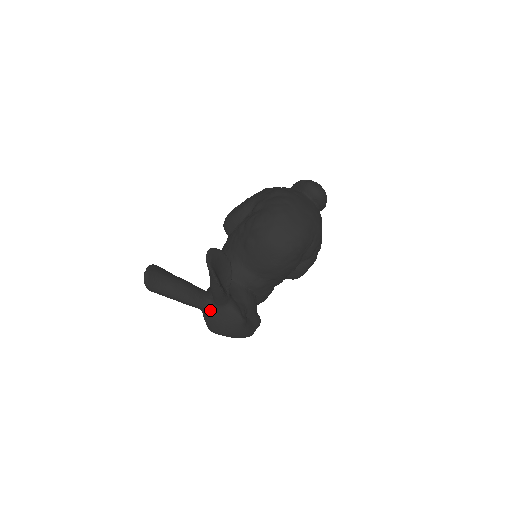
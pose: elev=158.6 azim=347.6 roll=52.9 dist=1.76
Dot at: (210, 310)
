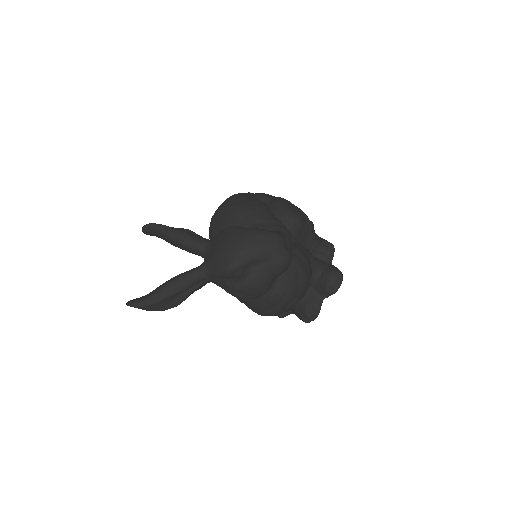
Dot at: (206, 261)
